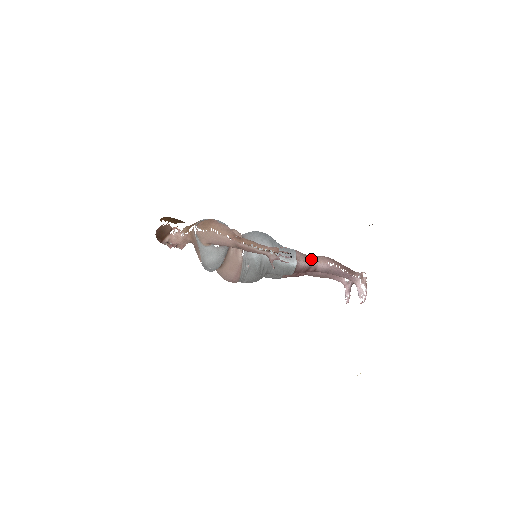
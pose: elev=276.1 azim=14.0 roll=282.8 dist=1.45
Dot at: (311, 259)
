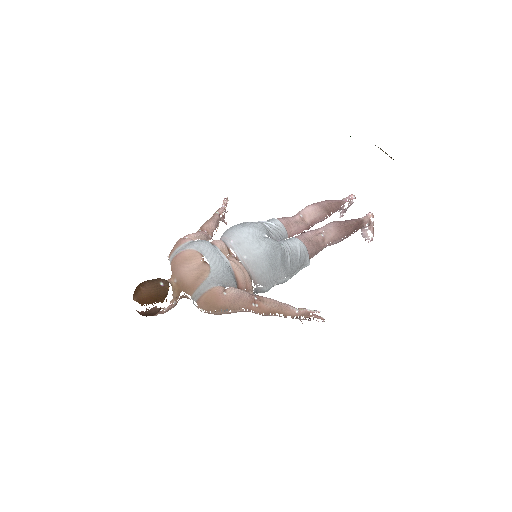
Dot at: (323, 245)
